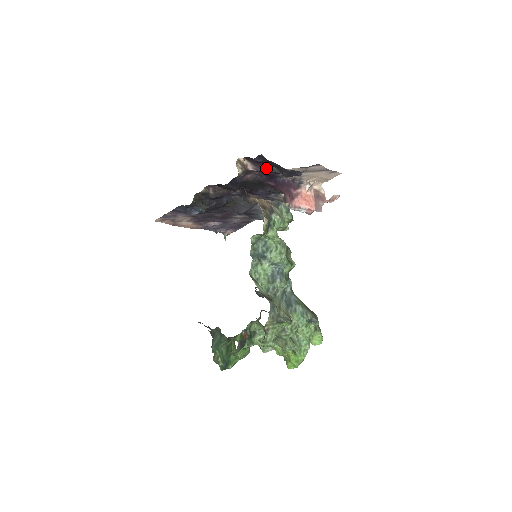
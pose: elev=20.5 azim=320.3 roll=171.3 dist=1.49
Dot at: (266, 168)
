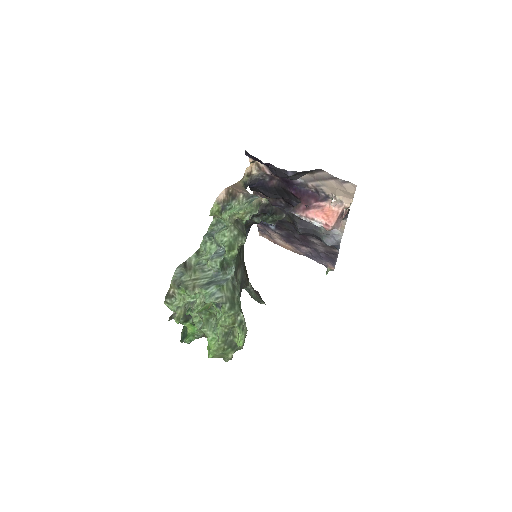
Dot at: (273, 170)
